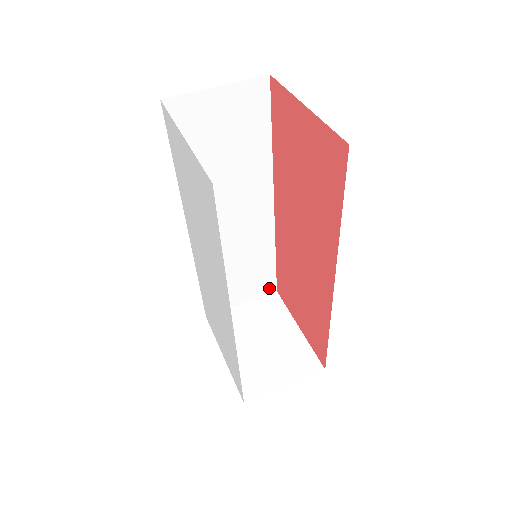
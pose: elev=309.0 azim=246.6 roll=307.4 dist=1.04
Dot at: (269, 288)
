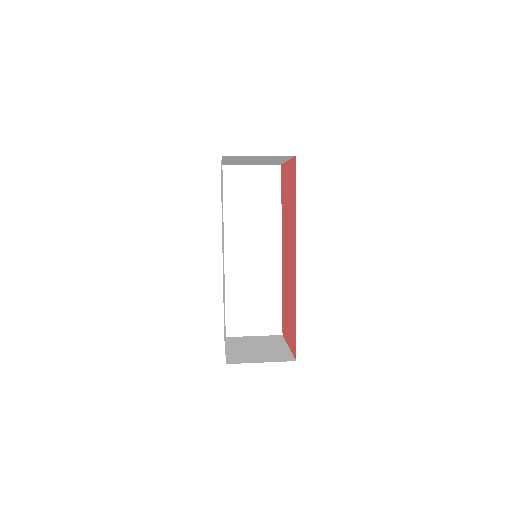
Dot at: (276, 329)
